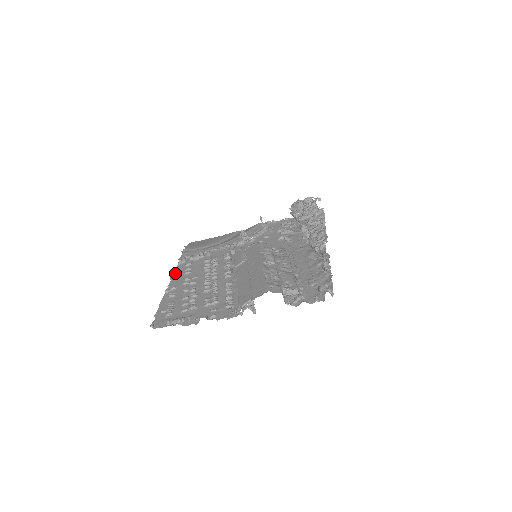
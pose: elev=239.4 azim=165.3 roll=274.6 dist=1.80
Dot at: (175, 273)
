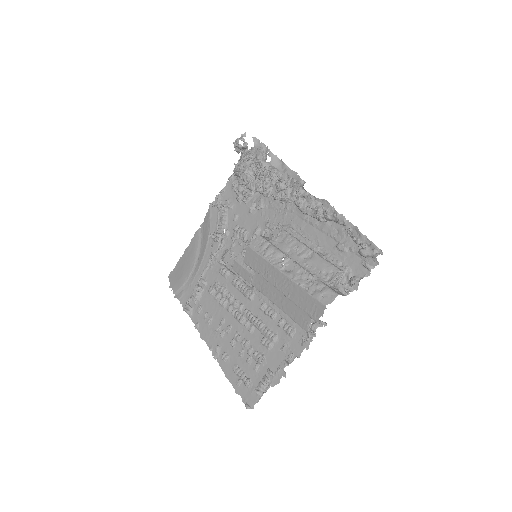
Dot at: (199, 329)
